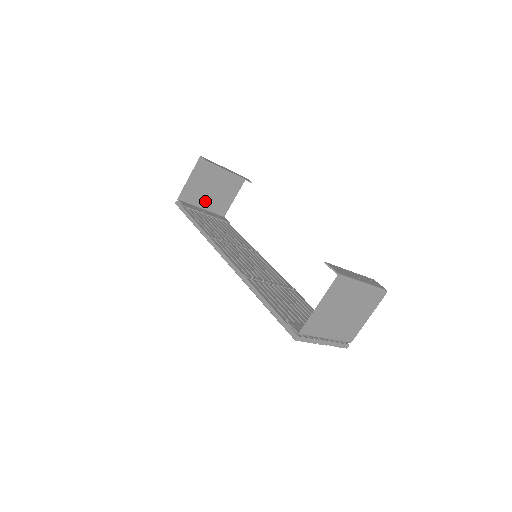
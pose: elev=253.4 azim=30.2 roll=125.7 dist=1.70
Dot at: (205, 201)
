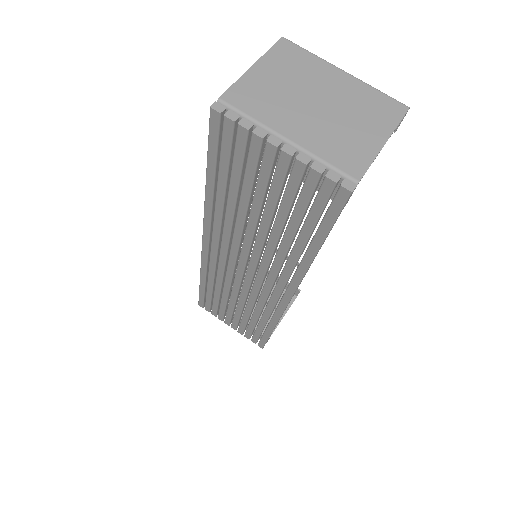
Dot at: occluded
